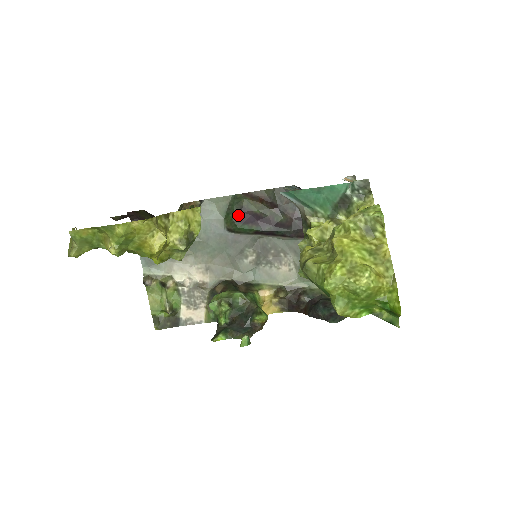
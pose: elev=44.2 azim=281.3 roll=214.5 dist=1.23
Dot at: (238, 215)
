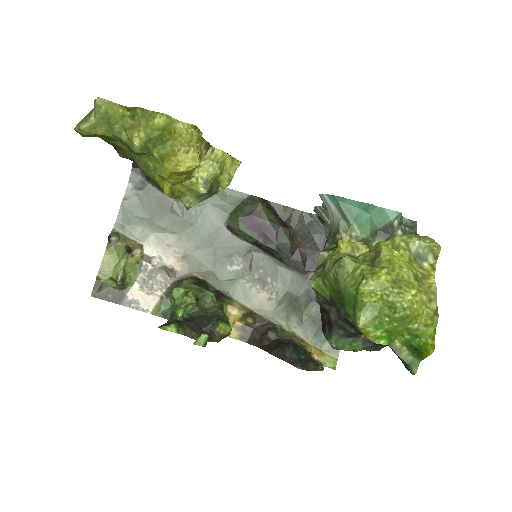
Dot at: (246, 216)
